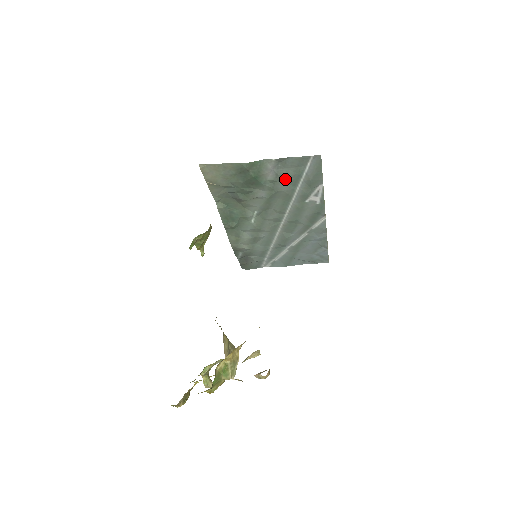
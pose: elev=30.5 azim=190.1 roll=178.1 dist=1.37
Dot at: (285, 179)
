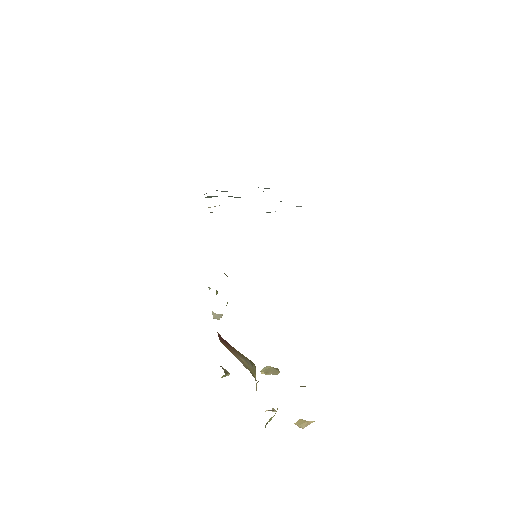
Dot at: occluded
